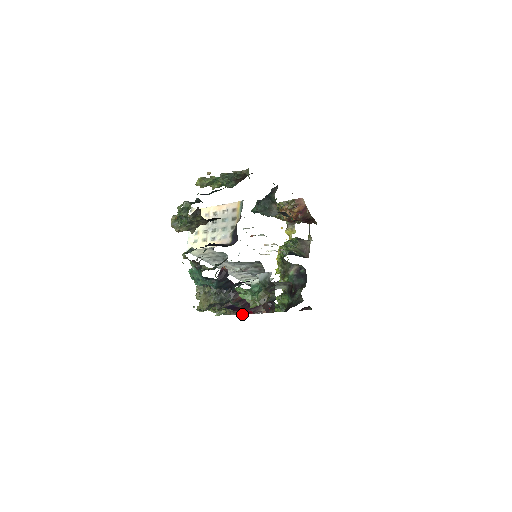
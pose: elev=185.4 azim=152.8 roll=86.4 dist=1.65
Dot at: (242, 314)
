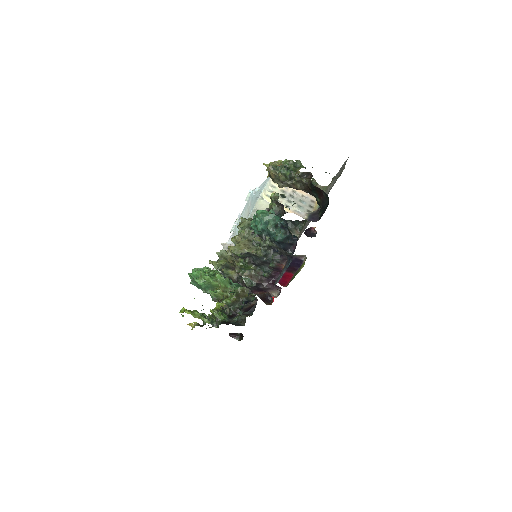
Dot at: (256, 284)
